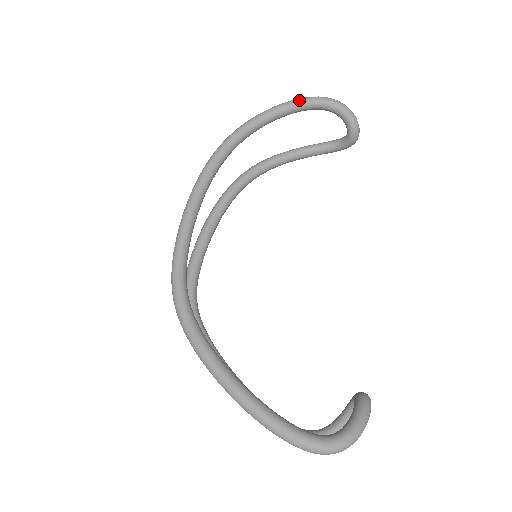
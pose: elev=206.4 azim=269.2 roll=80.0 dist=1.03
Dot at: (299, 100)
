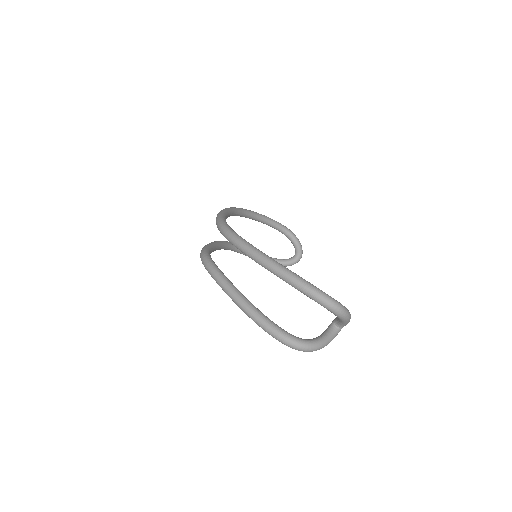
Dot at: occluded
